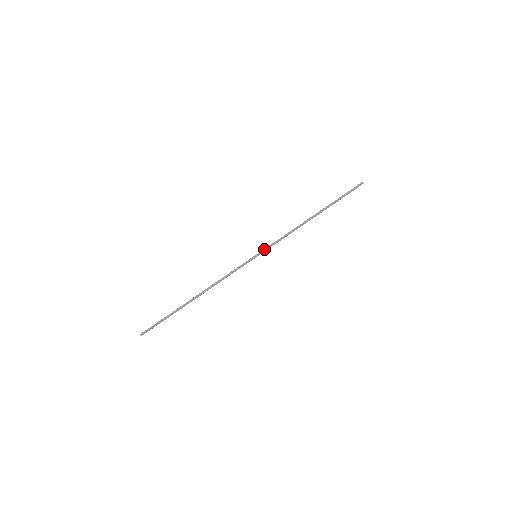
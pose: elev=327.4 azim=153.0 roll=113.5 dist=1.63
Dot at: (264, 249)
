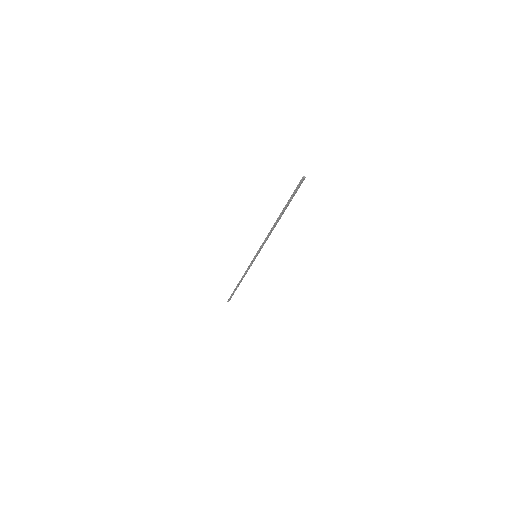
Dot at: (258, 251)
